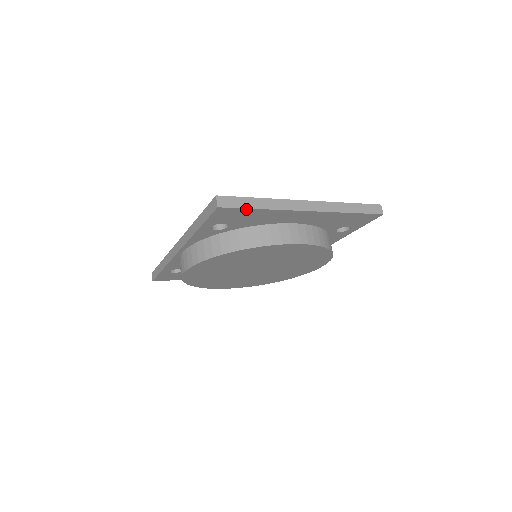
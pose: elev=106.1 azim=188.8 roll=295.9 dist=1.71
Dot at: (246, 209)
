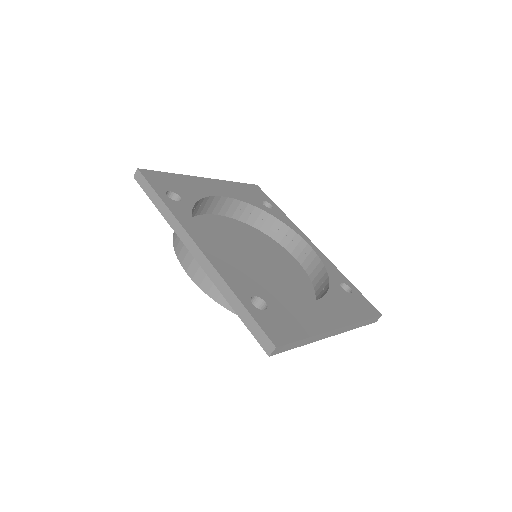
Dot at: (289, 348)
